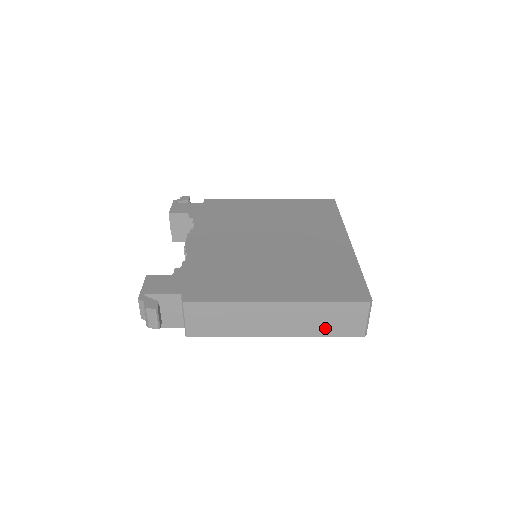
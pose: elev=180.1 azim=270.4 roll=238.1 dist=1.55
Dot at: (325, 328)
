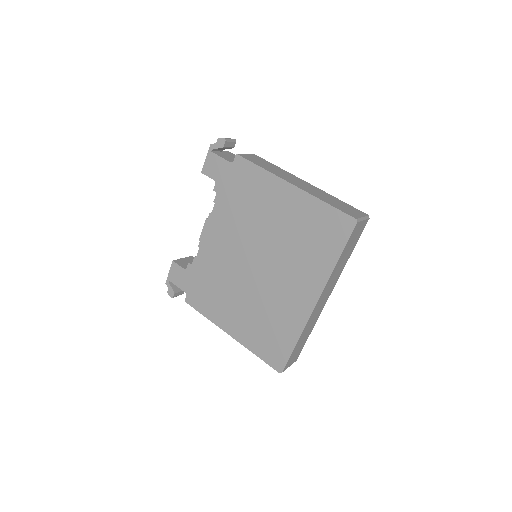
Dot at: occluded
